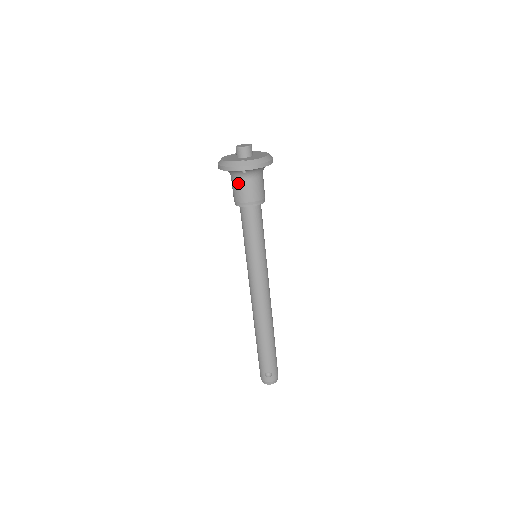
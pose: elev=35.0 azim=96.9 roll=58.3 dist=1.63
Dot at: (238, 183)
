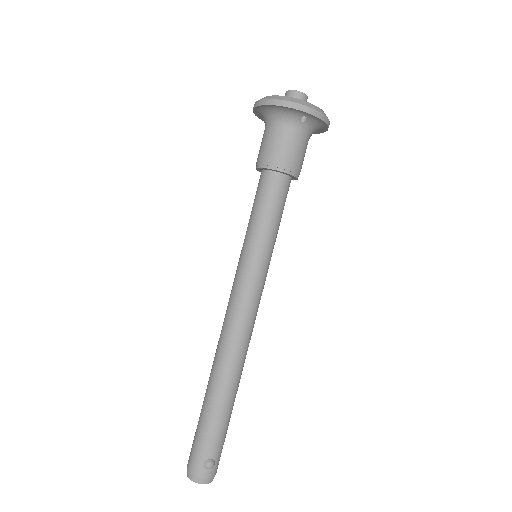
Dot at: (284, 134)
